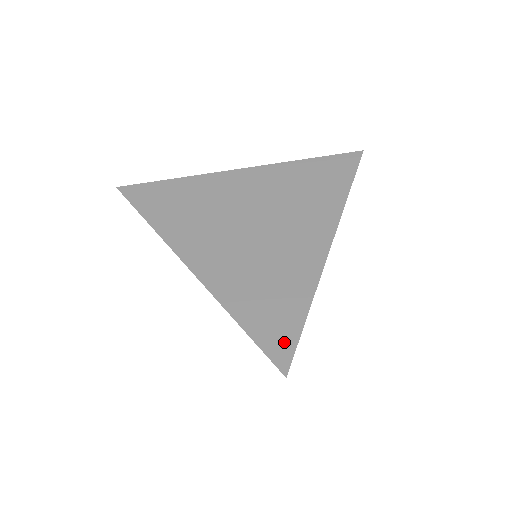
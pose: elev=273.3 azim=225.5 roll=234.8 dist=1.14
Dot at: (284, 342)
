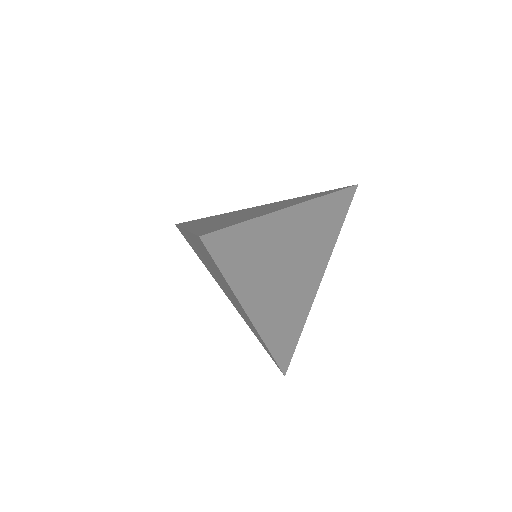
Dot at: (214, 230)
